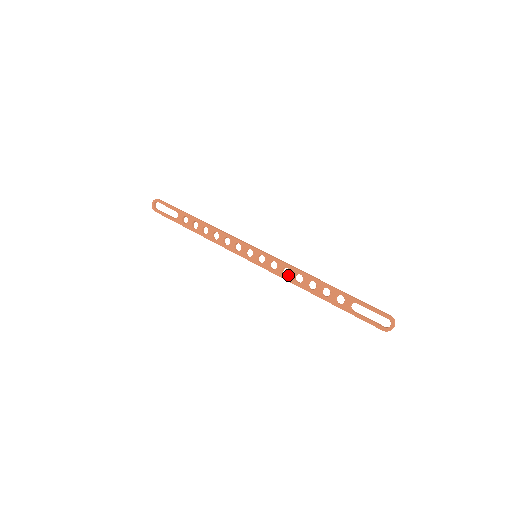
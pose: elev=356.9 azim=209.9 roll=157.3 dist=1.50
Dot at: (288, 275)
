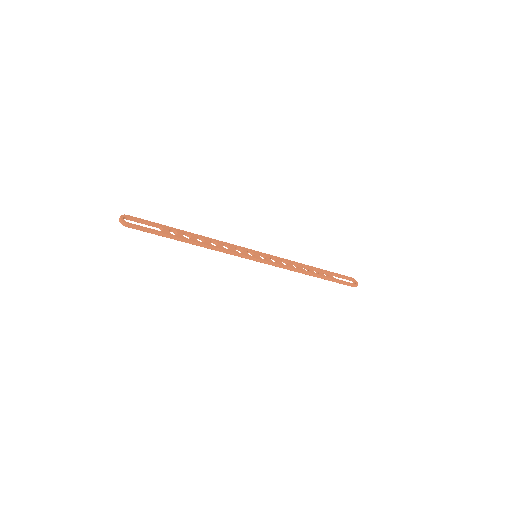
Dot at: (288, 264)
